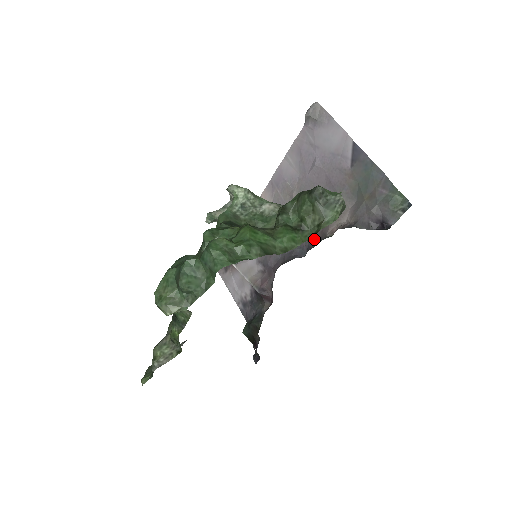
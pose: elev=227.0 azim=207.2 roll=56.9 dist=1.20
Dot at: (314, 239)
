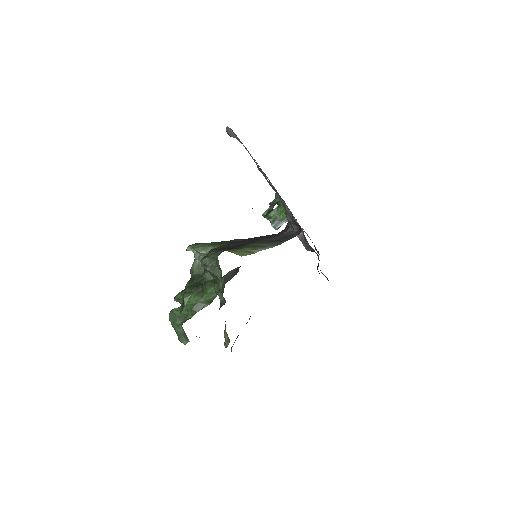
Dot at: occluded
